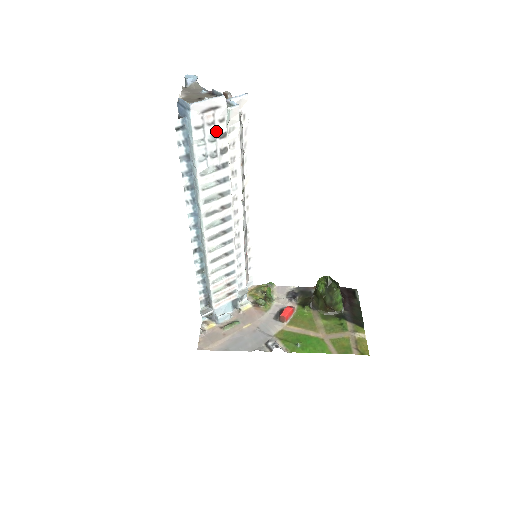
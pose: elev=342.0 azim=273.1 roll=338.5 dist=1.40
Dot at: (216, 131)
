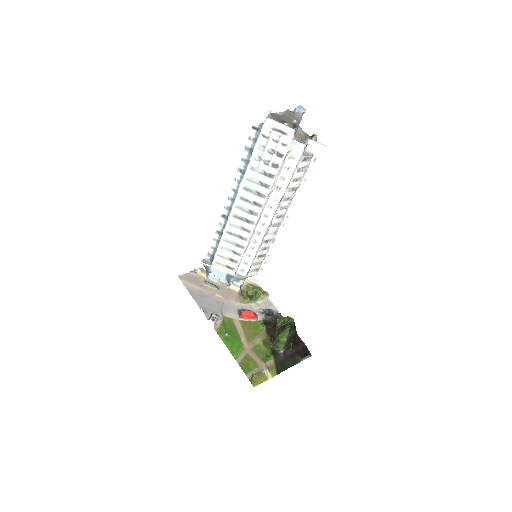
Dot at: (276, 148)
